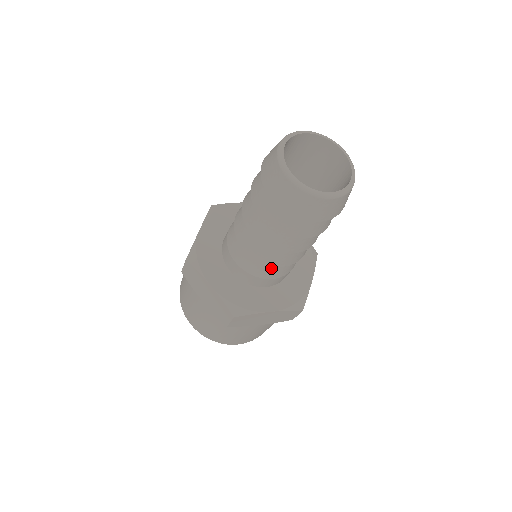
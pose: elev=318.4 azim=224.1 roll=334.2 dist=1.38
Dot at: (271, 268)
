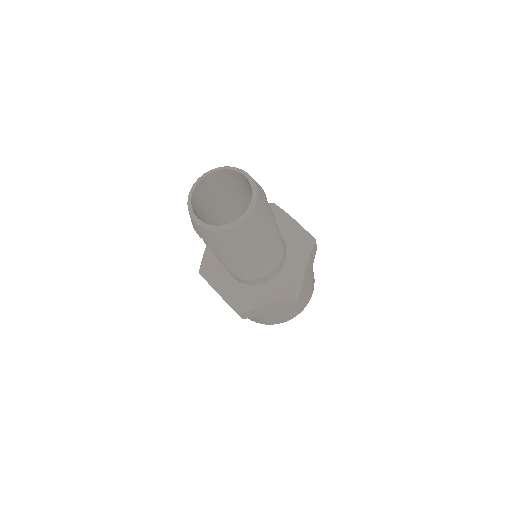
Dot at: occluded
